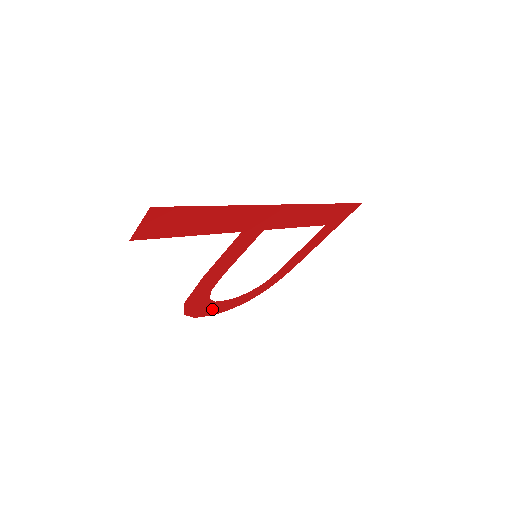
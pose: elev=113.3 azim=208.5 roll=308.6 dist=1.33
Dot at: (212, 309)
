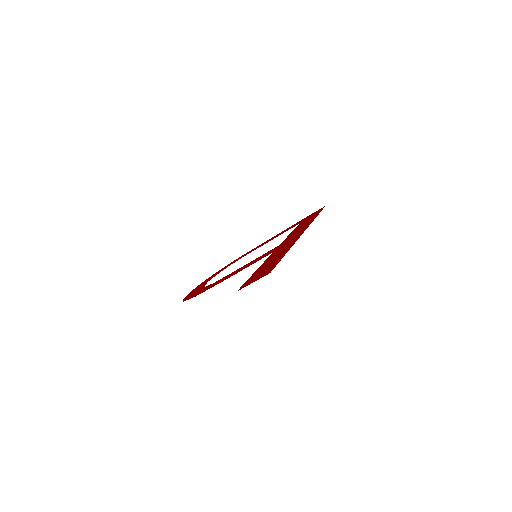
Dot at: (195, 290)
